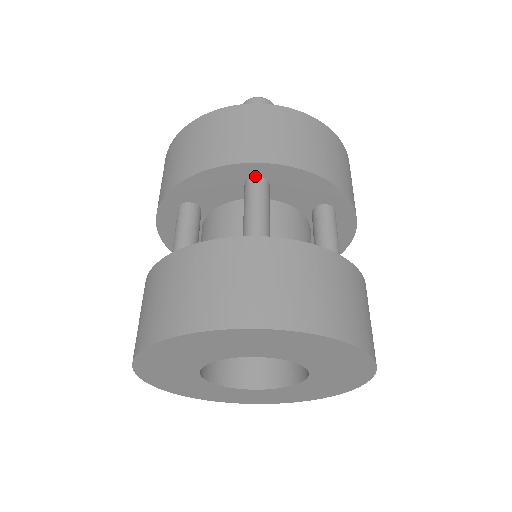
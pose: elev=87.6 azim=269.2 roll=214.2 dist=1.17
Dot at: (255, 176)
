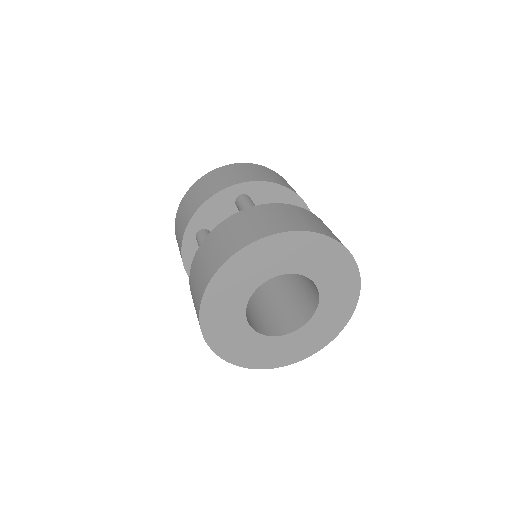
Dot at: (241, 194)
